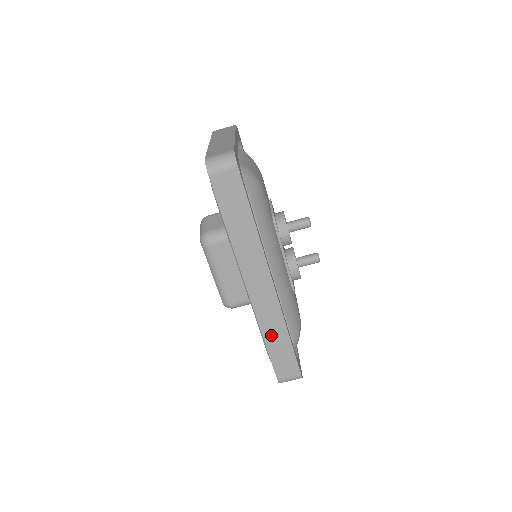
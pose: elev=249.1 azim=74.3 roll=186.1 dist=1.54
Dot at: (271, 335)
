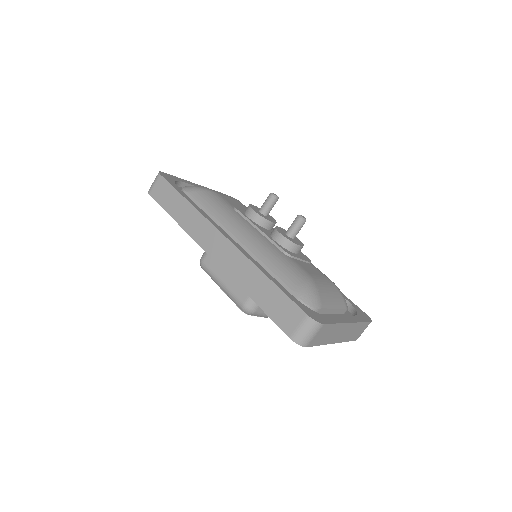
Dot at: (251, 286)
